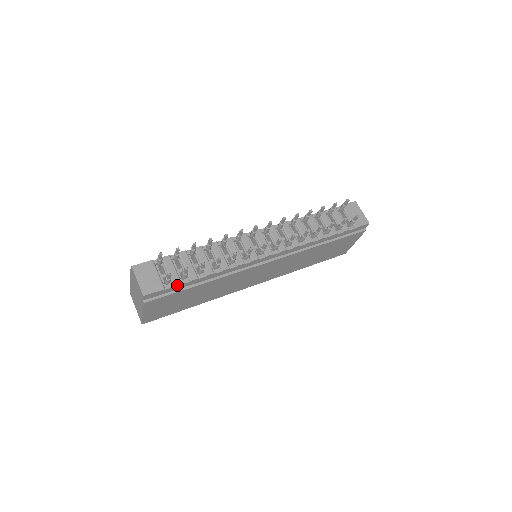
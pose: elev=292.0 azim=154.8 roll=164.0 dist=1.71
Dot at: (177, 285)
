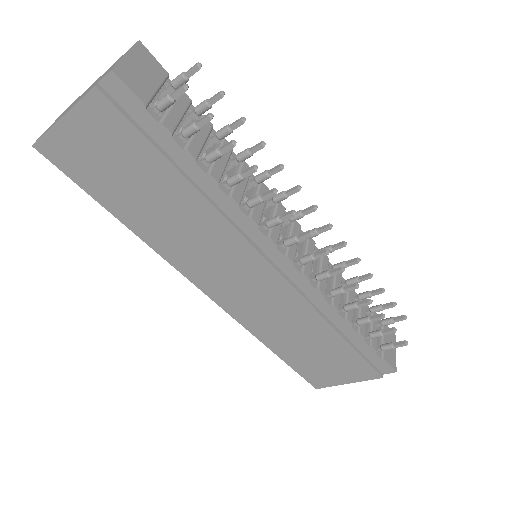
Dot at: (165, 128)
